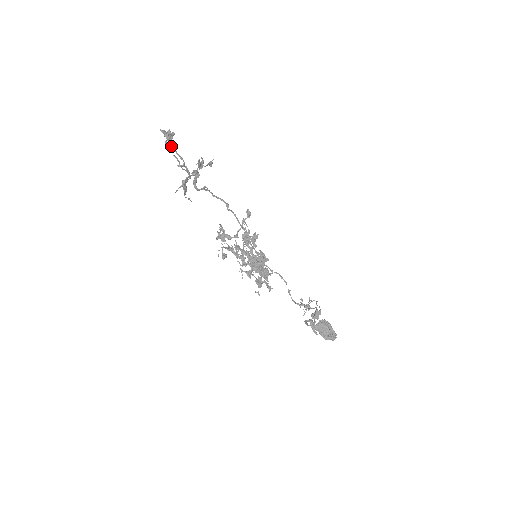
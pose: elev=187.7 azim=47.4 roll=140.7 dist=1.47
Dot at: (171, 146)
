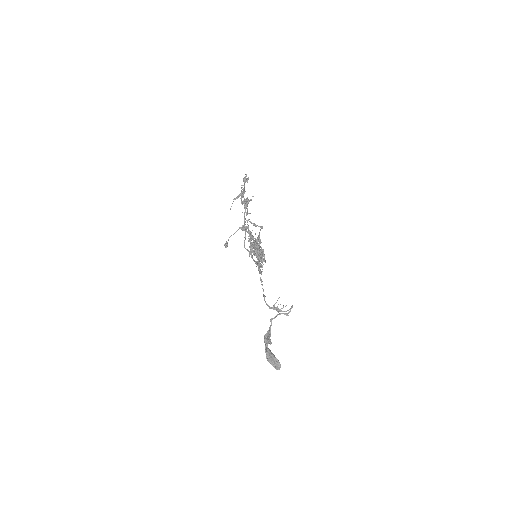
Dot at: (244, 182)
